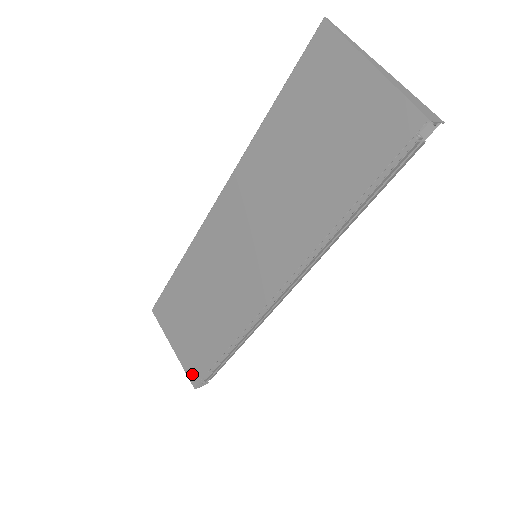
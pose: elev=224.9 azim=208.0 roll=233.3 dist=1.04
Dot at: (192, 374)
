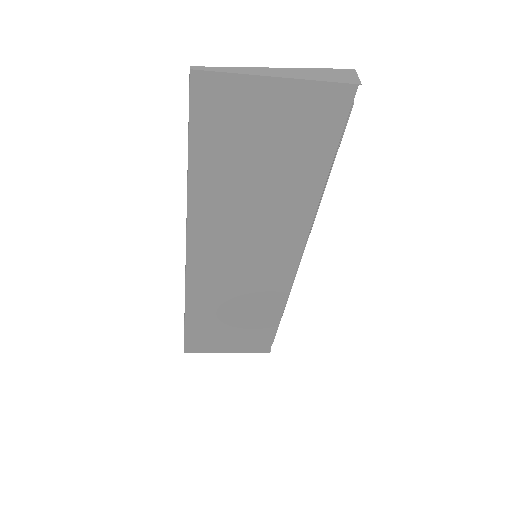
Dot at: (261, 349)
